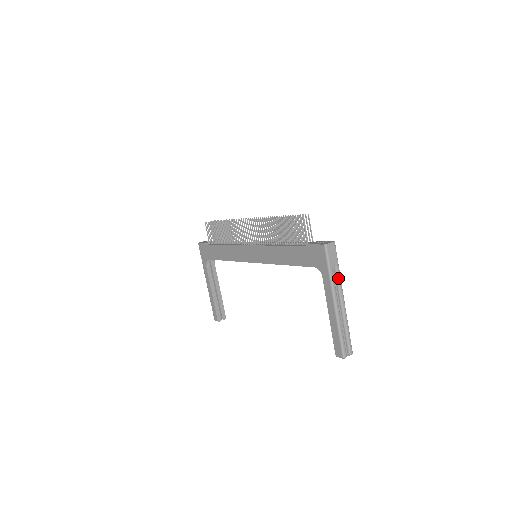
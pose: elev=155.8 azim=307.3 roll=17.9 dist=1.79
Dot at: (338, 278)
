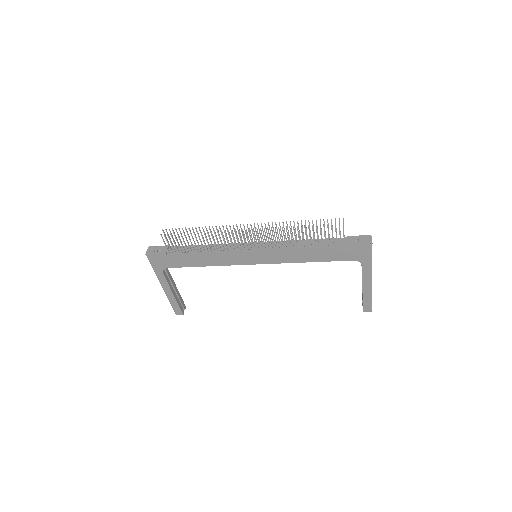
Dot at: occluded
